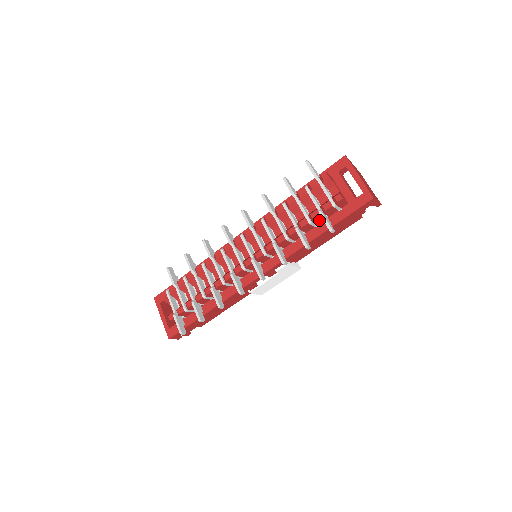
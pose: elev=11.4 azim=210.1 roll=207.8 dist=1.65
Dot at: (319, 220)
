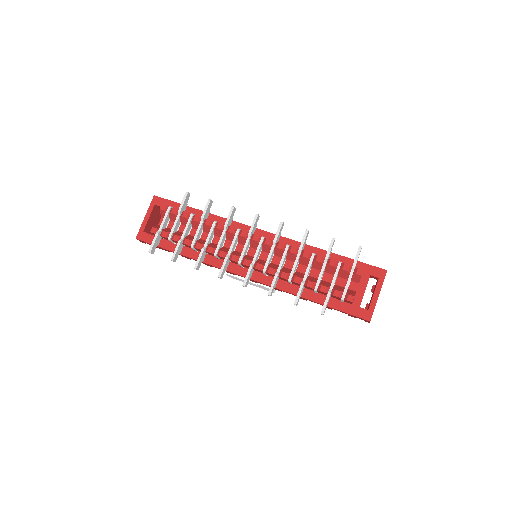
Dot at: (323, 293)
